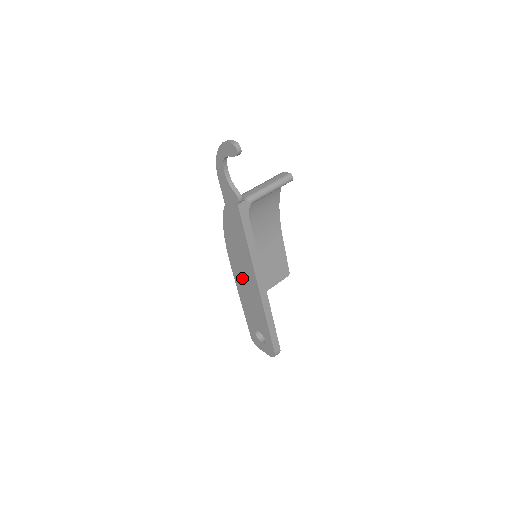
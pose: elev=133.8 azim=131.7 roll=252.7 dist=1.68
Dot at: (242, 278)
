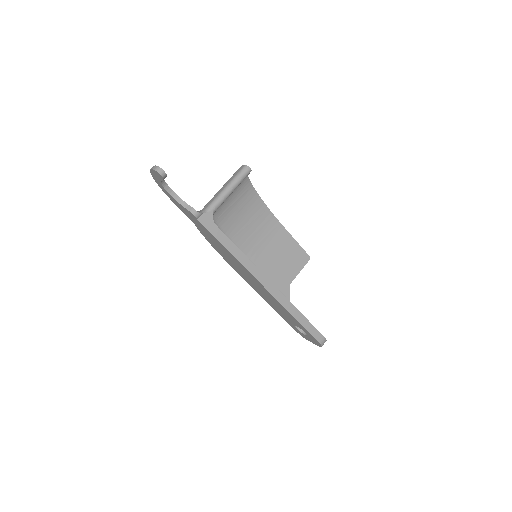
Dot at: (251, 282)
